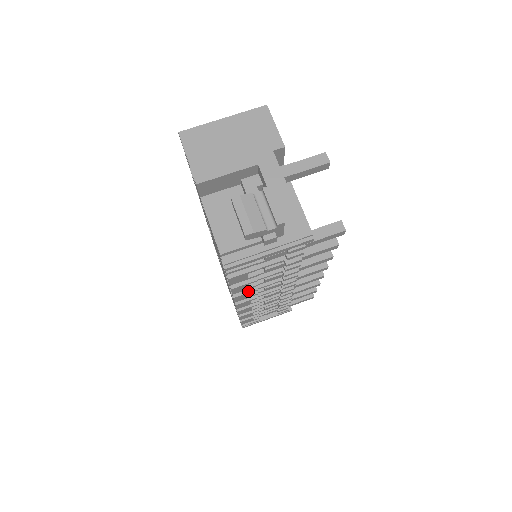
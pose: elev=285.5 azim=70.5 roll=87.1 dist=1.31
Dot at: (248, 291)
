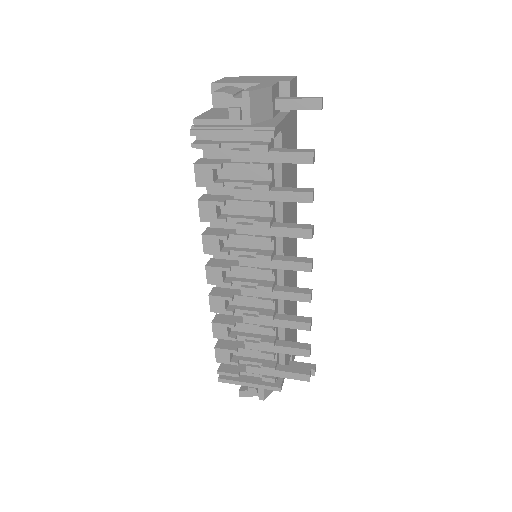
Dot at: (218, 235)
